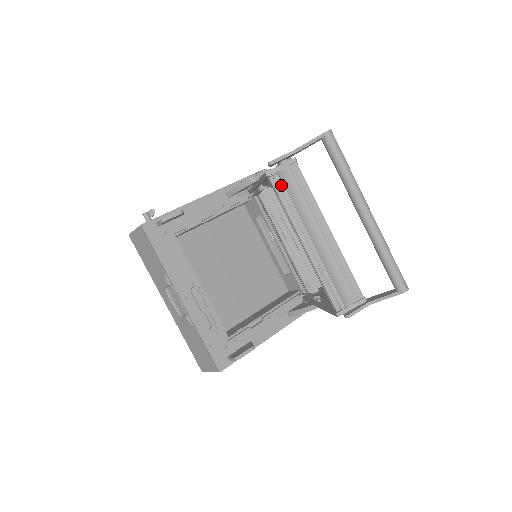
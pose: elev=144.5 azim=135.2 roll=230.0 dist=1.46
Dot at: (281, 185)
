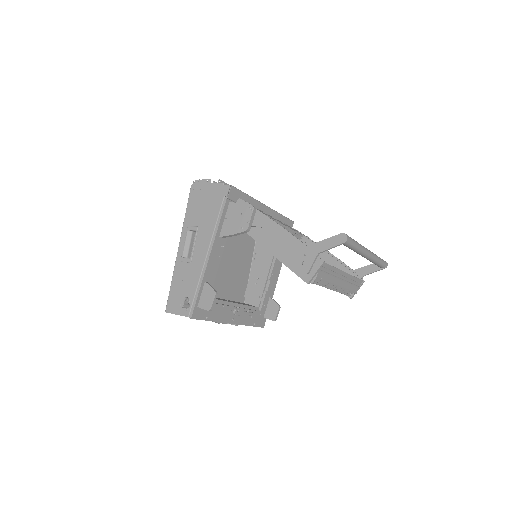
Dot at: (316, 279)
